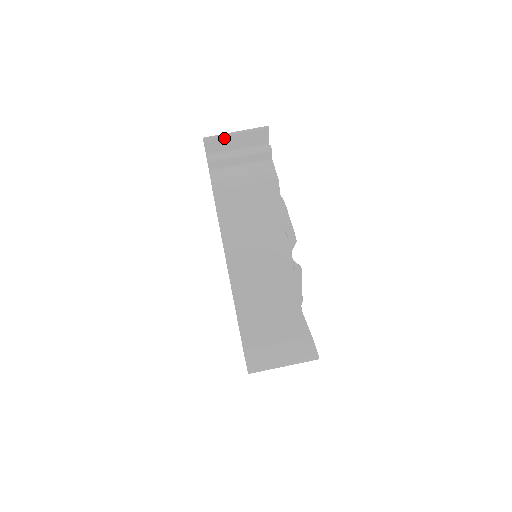
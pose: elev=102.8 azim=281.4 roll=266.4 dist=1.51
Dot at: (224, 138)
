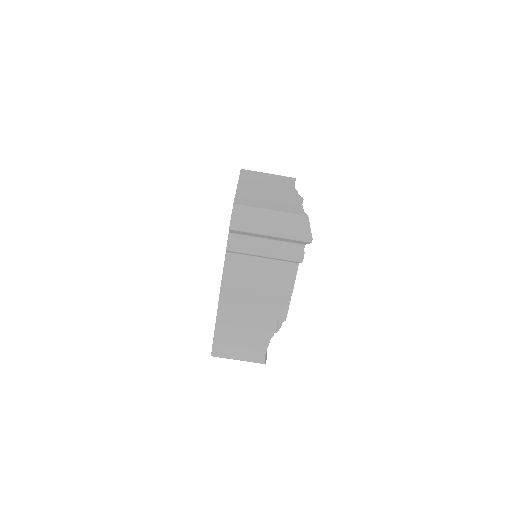
Dot at: (255, 234)
